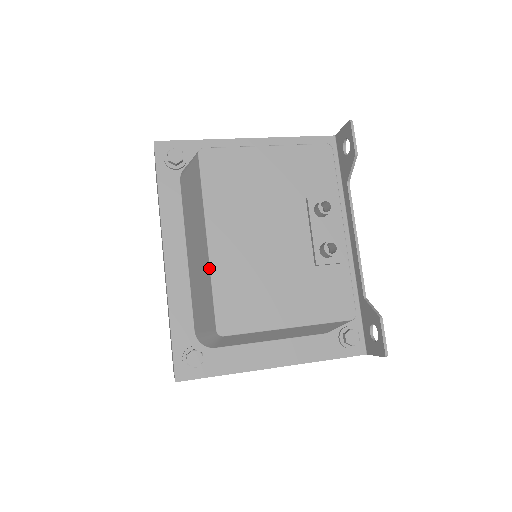
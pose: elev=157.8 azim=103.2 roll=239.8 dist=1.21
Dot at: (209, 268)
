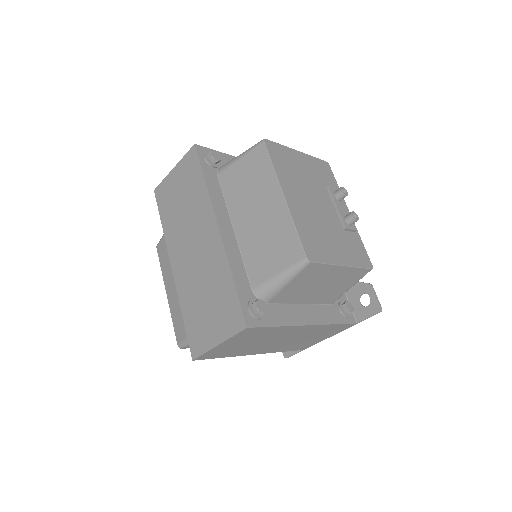
Dot at: (290, 214)
